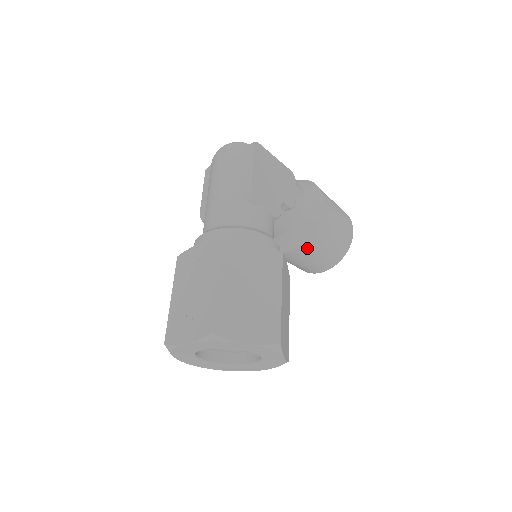
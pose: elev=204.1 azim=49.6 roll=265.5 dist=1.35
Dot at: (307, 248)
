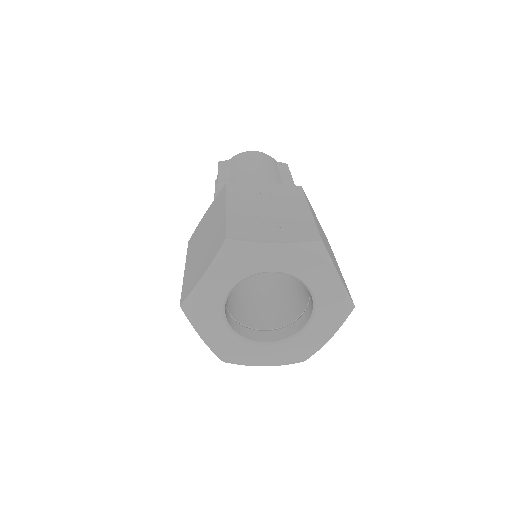
Dot at: occluded
